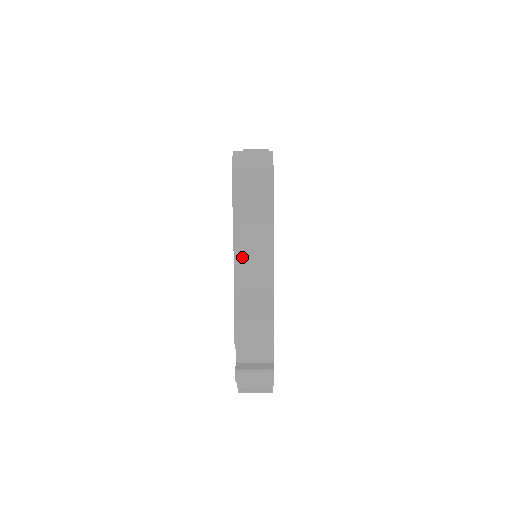
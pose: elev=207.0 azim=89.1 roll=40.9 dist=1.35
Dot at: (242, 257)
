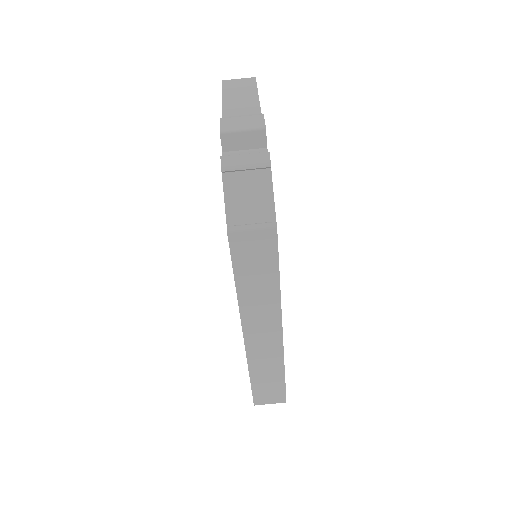
Dot at: (230, 113)
